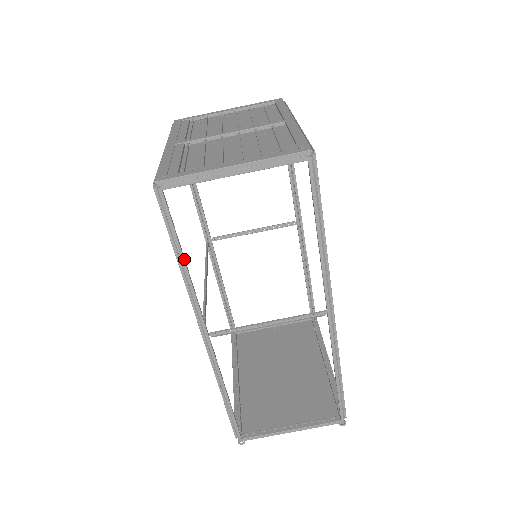
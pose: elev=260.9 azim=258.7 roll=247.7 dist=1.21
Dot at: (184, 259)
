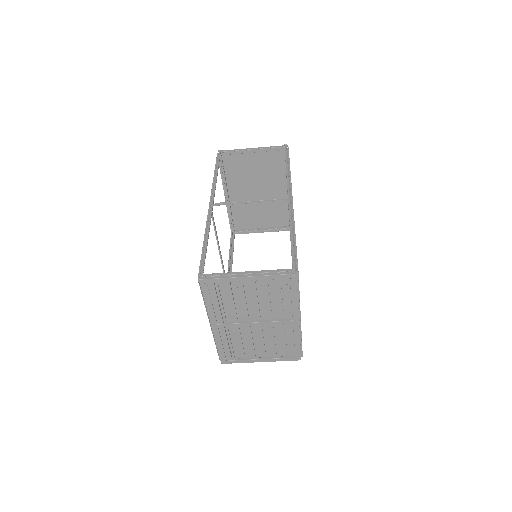
Dot at: occluded
